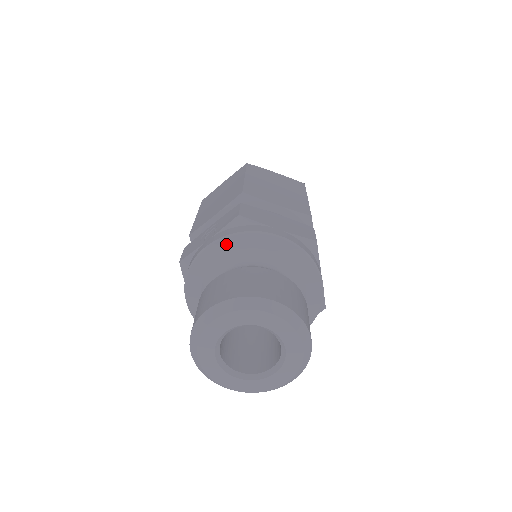
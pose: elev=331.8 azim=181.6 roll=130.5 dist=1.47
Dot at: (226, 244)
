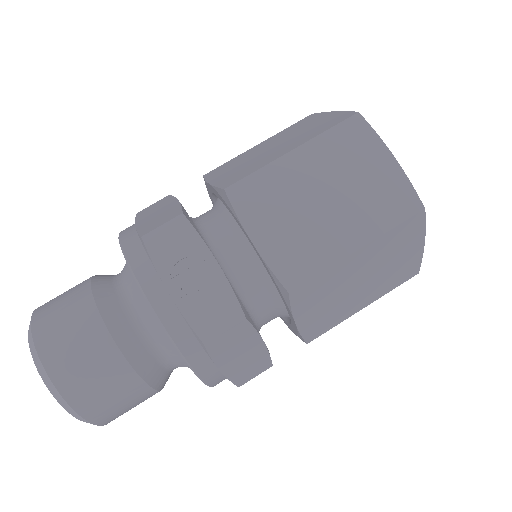
Dot at: occluded
